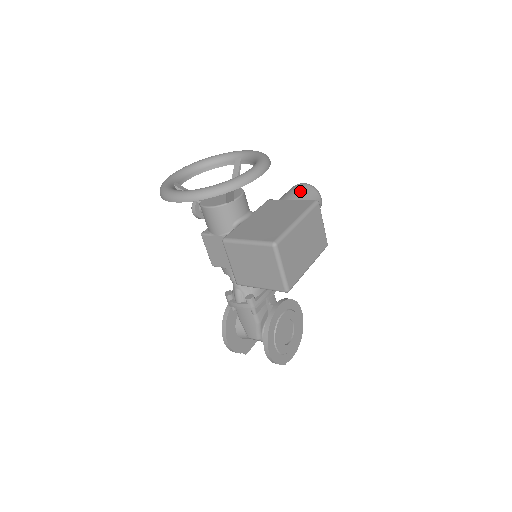
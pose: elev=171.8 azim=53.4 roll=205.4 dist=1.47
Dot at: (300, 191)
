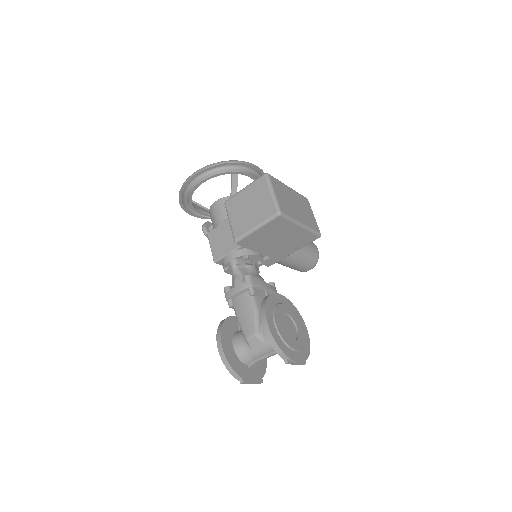
Dot at: occluded
